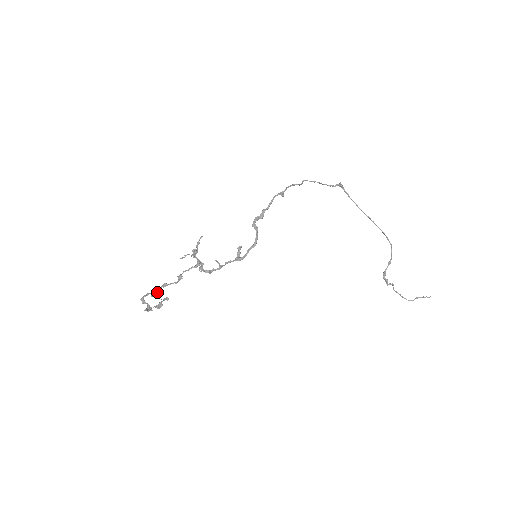
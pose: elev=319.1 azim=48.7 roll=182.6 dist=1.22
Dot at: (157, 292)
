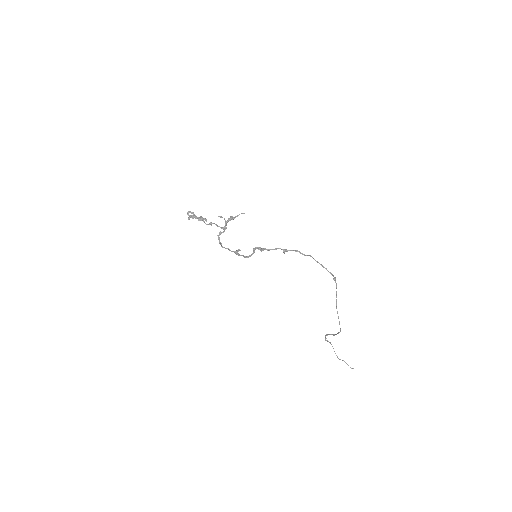
Dot at: (196, 218)
